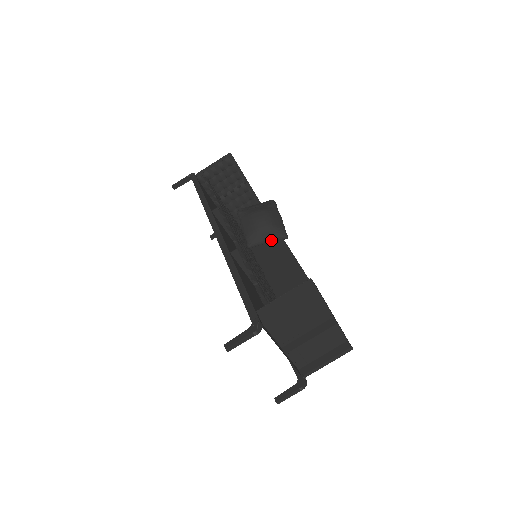
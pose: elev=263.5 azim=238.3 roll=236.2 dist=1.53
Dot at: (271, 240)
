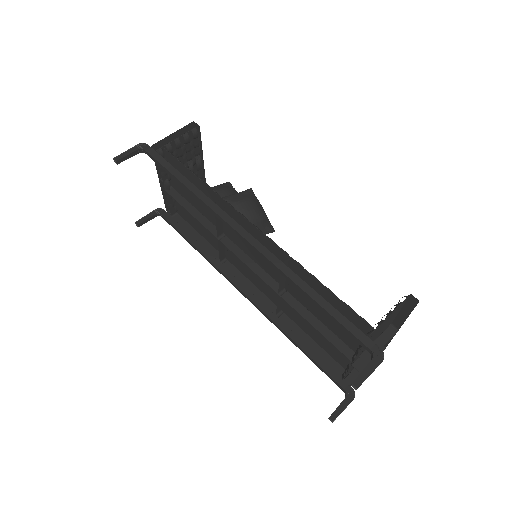
Dot at: occluded
